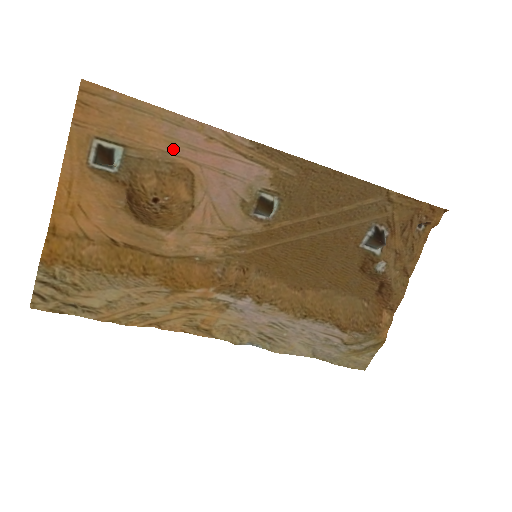
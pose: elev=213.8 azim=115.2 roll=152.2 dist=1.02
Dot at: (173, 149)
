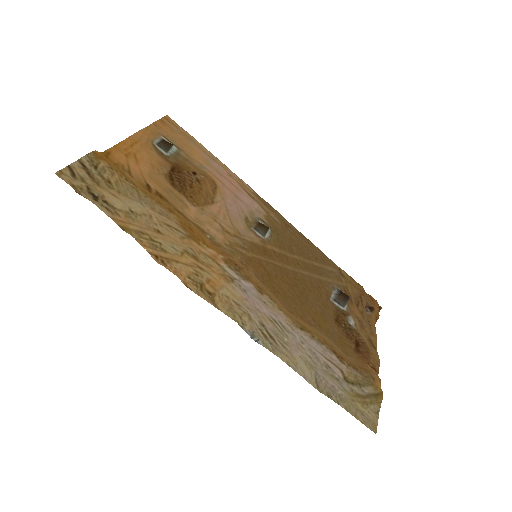
Dot at: (207, 167)
